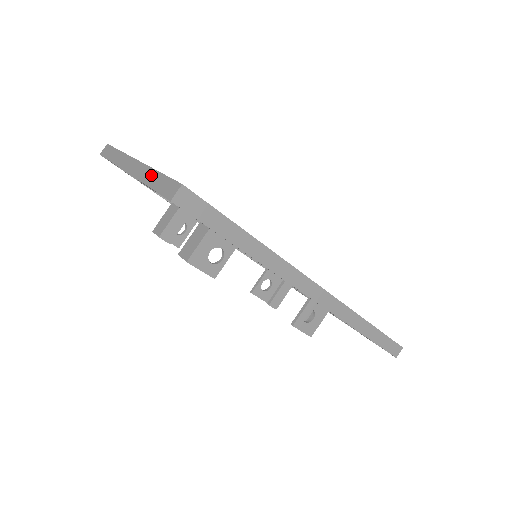
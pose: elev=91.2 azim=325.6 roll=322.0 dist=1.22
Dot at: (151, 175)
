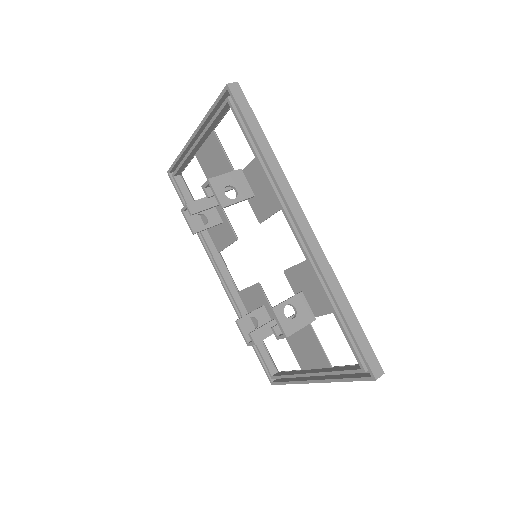
Dot at: occluded
